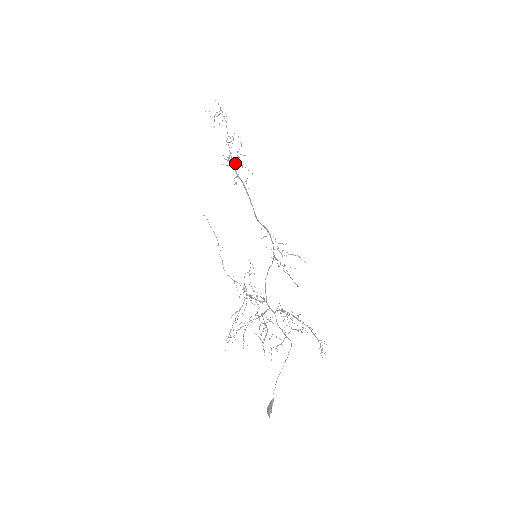
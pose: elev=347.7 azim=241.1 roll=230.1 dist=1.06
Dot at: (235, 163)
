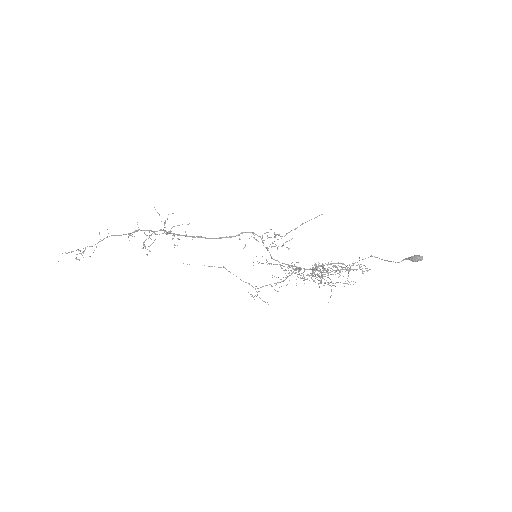
Dot at: occluded
